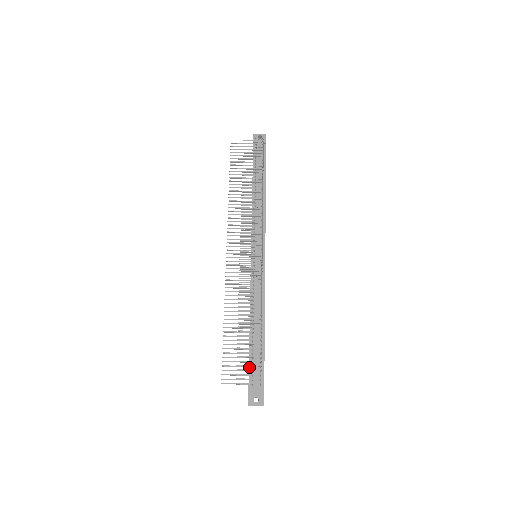
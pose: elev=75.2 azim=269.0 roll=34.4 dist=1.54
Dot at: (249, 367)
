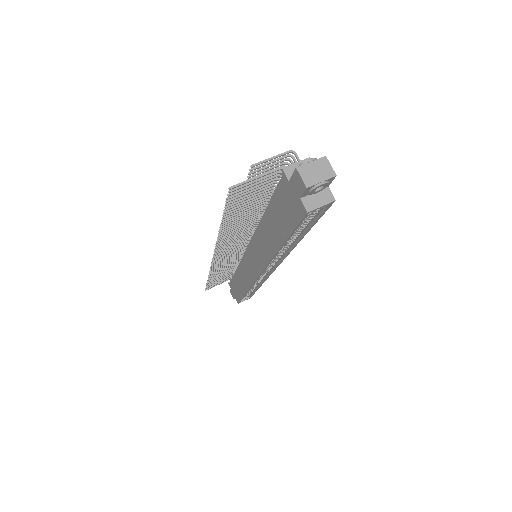
Dot at: (275, 190)
